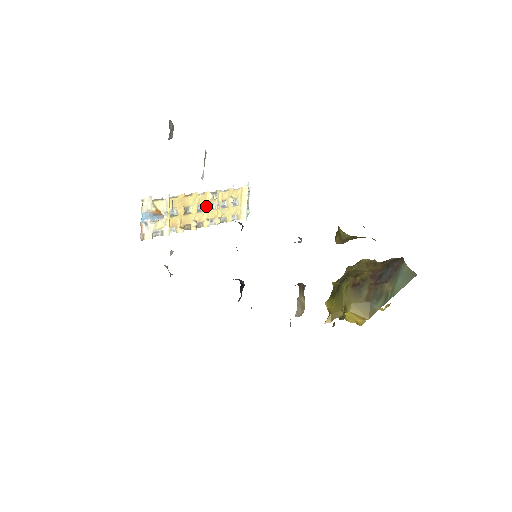
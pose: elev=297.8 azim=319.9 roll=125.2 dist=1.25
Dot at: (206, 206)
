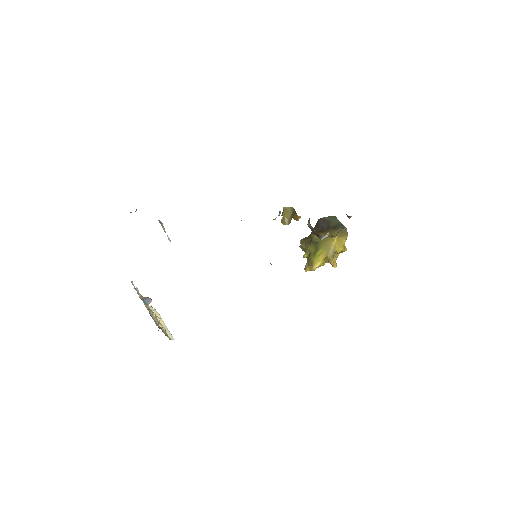
Dot at: occluded
